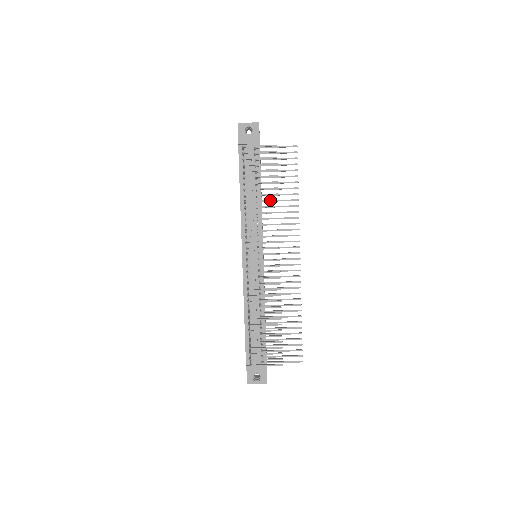
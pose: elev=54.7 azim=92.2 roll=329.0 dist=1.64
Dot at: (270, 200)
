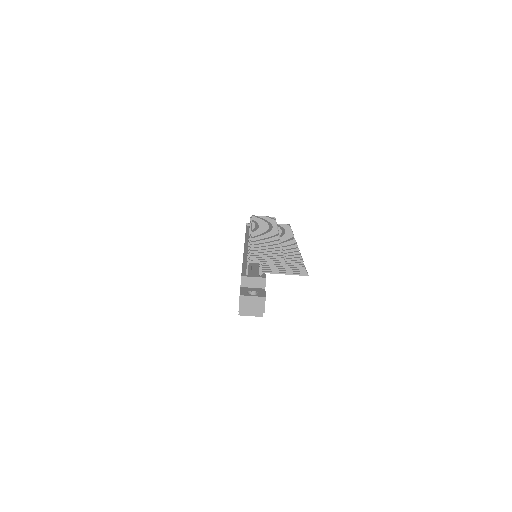
Dot at: (271, 224)
